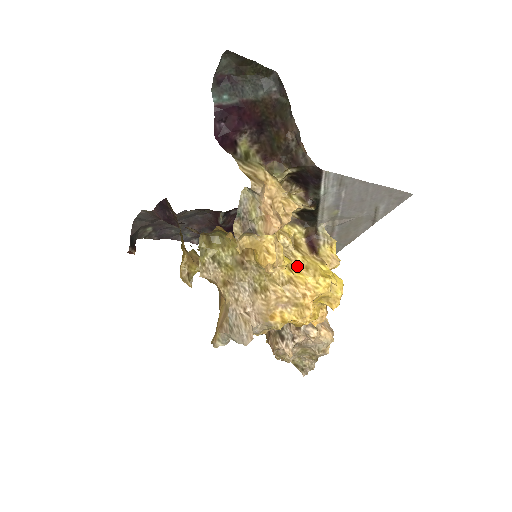
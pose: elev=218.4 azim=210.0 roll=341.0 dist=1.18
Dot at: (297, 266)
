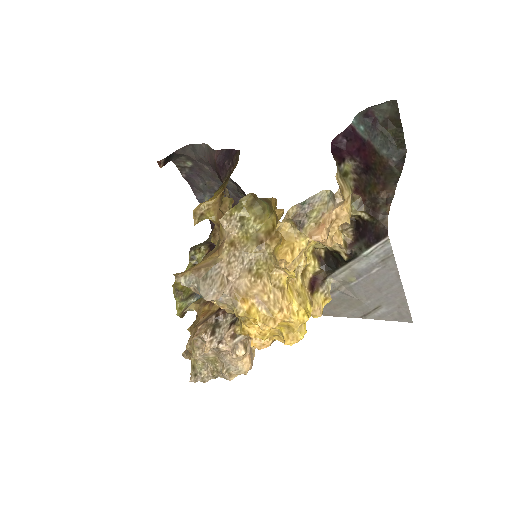
Dot at: (294, 286)
